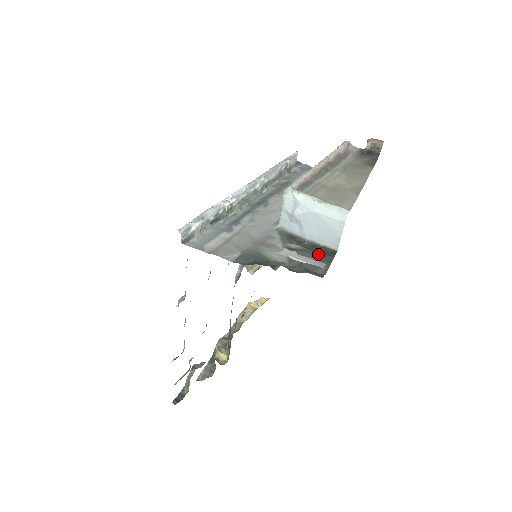
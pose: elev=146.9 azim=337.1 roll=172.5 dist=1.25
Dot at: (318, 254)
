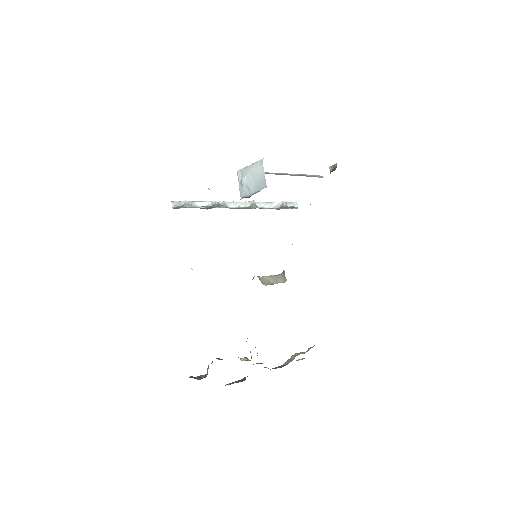
Dot at: occluded
